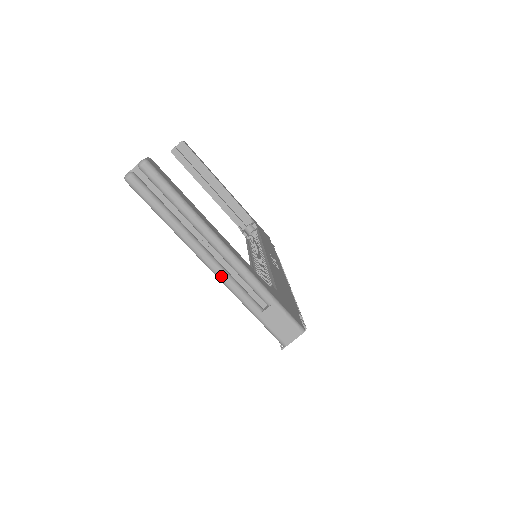
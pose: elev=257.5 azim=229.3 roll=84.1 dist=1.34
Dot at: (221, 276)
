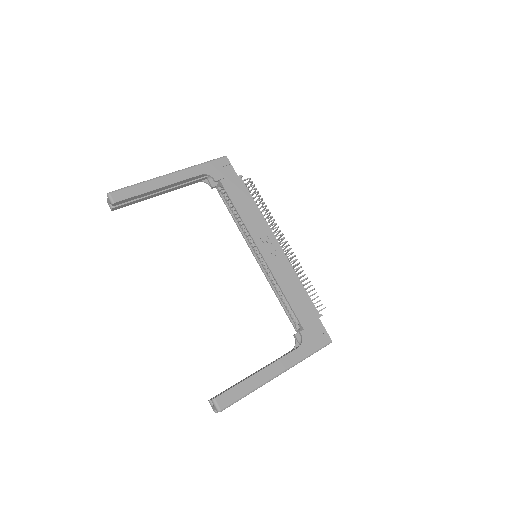
Dot at: occluded
